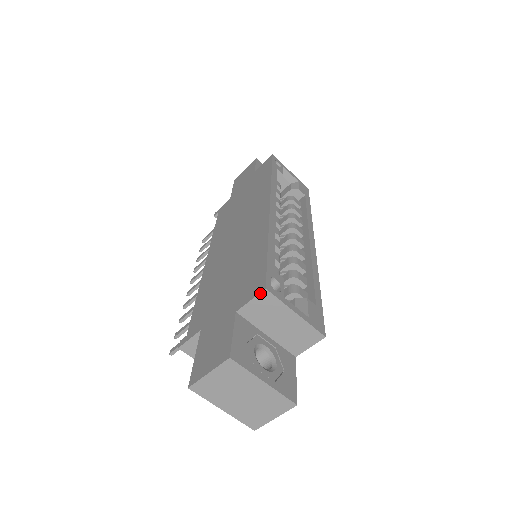
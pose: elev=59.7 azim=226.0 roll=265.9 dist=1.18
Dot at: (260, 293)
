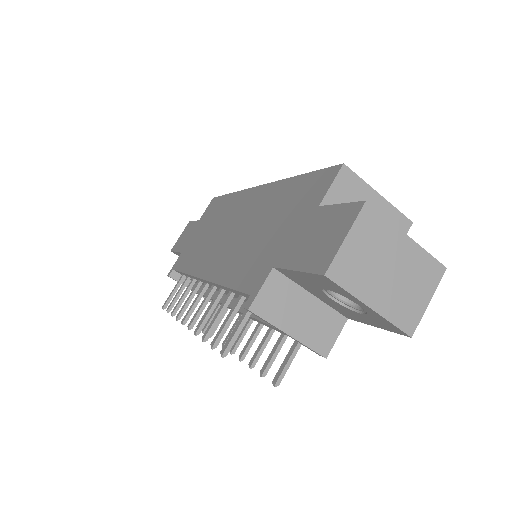
Dot at: (339, 171)
